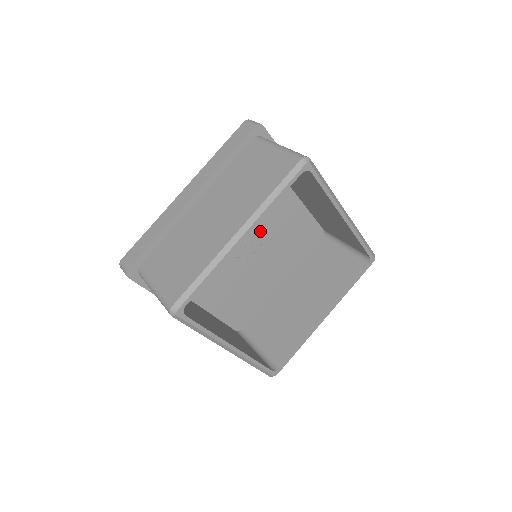
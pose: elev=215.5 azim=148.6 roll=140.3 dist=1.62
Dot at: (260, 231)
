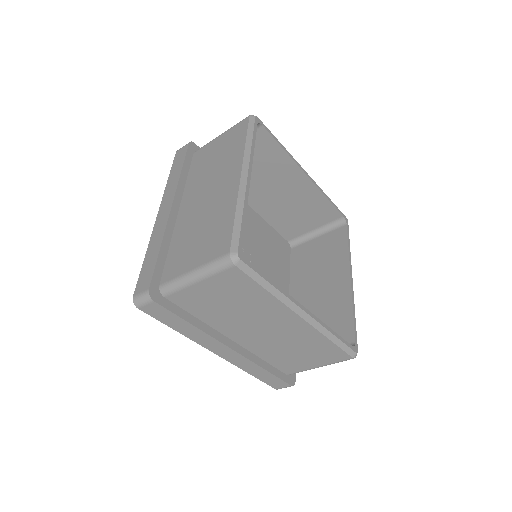
Dot at: occluded
